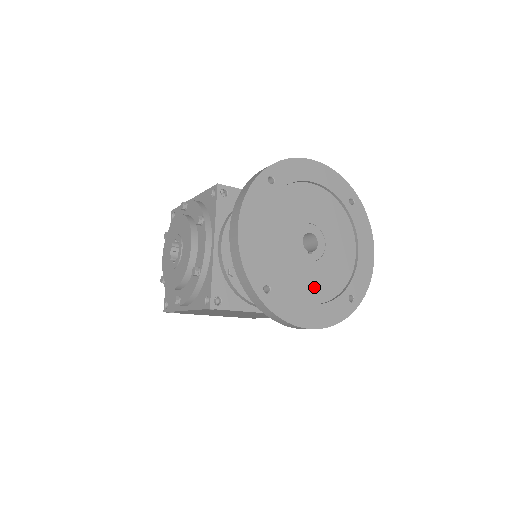
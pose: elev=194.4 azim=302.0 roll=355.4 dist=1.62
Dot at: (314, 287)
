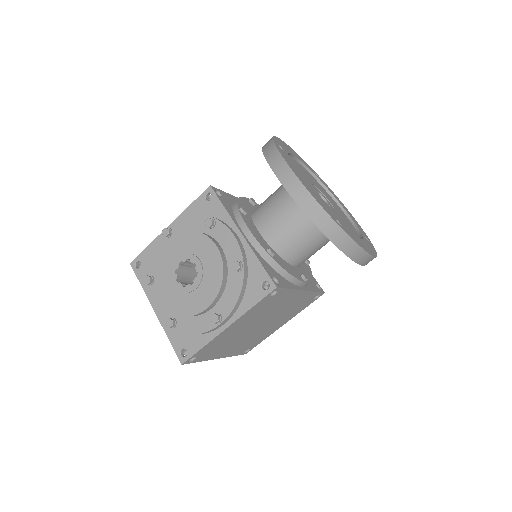
Dot at: (349, 229)
